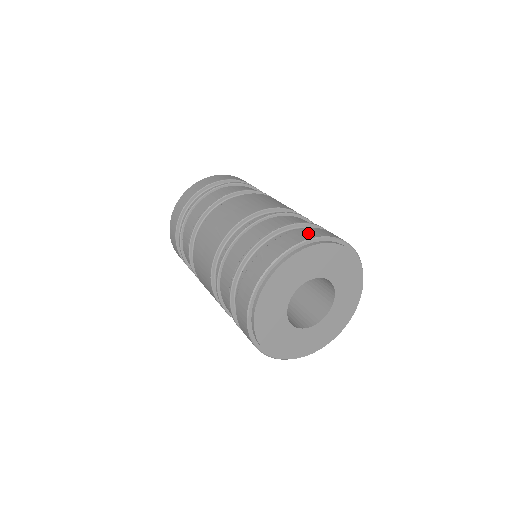
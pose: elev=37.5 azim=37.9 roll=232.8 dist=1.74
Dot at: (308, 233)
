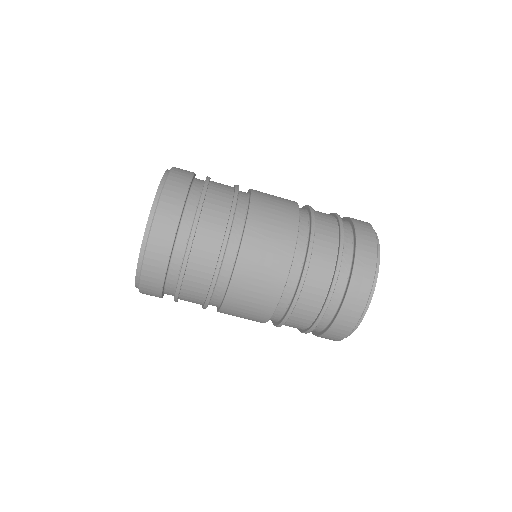
Dot at: (365, 226)
